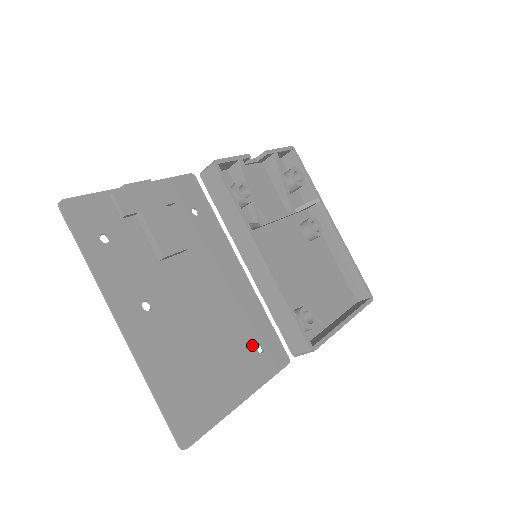
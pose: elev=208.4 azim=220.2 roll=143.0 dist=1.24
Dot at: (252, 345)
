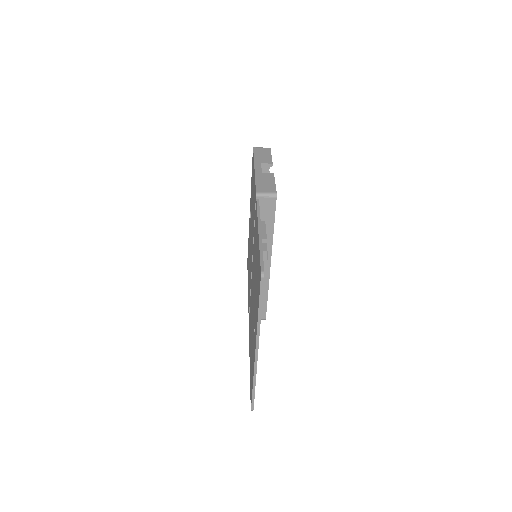
Dot at: occluded
